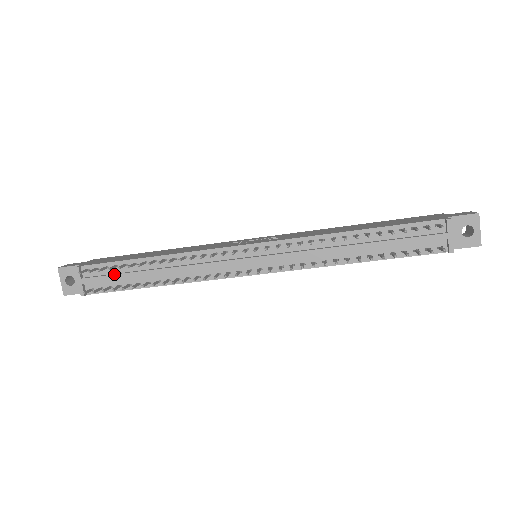
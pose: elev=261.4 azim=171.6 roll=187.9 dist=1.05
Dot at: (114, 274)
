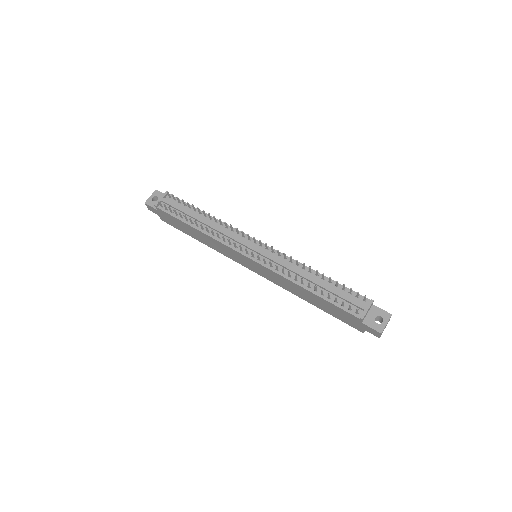
Dot at: (181, 207)
